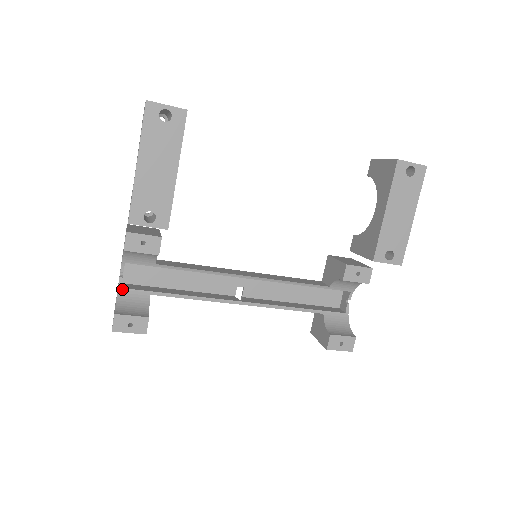
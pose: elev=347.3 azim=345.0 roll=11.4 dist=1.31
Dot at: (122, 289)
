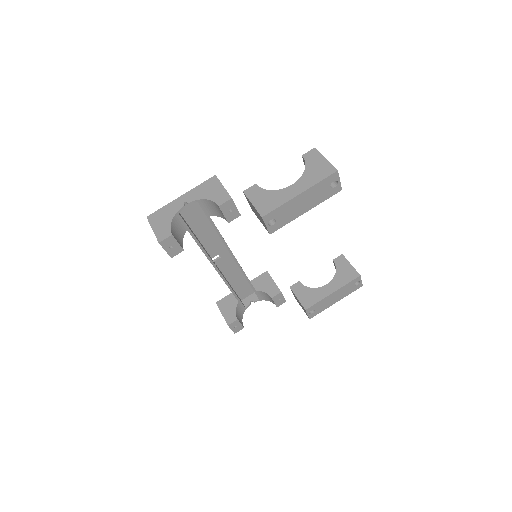
Dot at: (178, 214)
